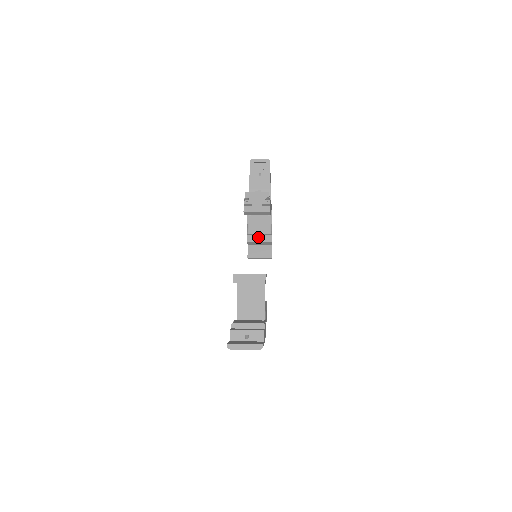
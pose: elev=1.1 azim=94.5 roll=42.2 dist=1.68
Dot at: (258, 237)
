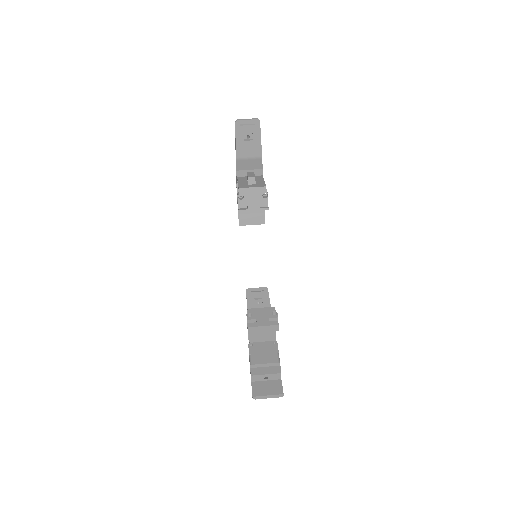
Dot at: occluded
